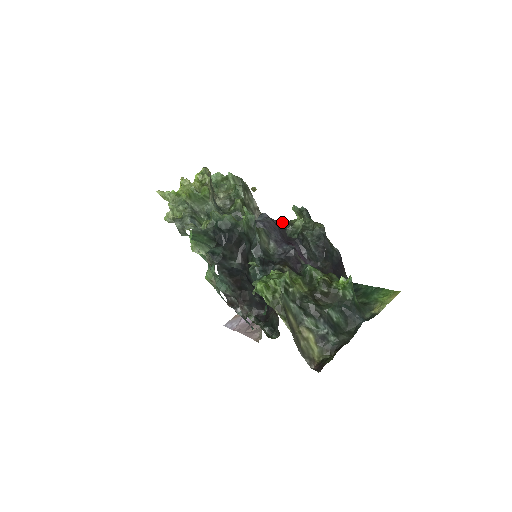
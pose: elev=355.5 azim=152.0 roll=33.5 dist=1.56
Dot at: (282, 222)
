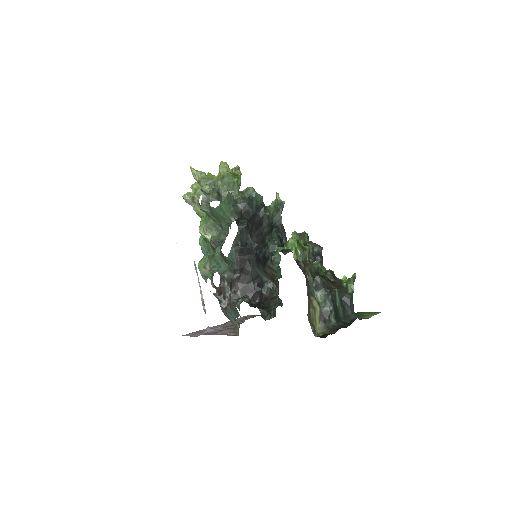
Dot at: occluded
